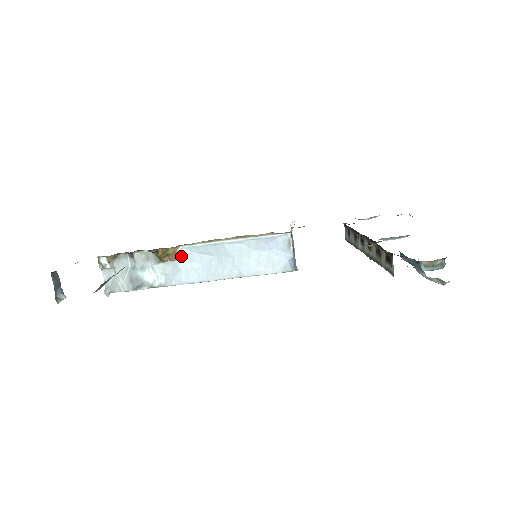
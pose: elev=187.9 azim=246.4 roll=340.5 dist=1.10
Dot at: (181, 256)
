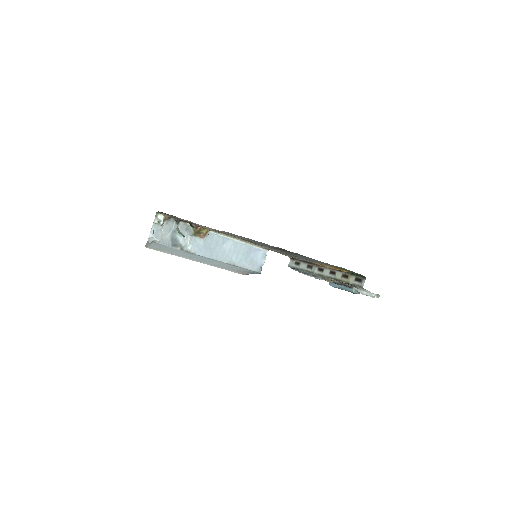
Dot at: (207, 237)
